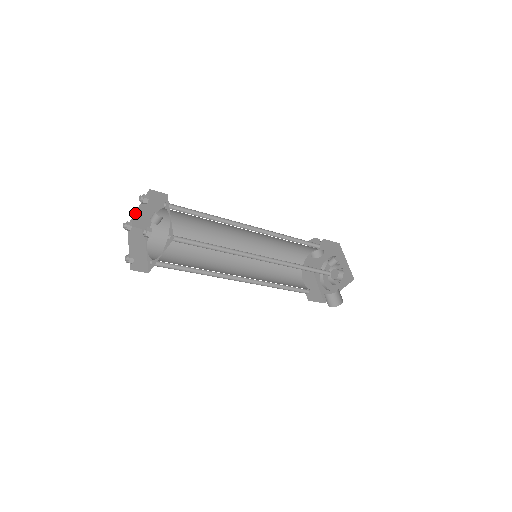
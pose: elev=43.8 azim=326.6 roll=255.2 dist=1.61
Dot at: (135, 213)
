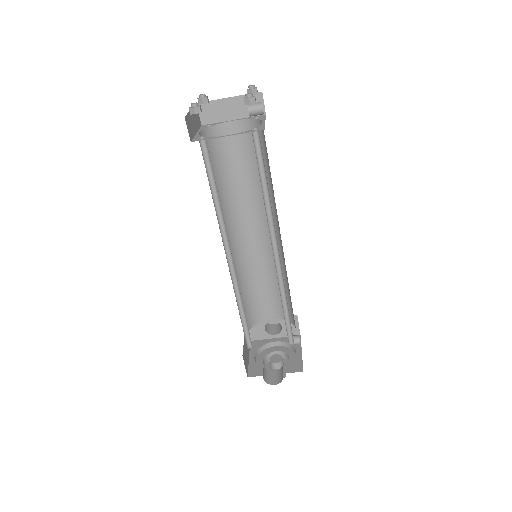
Dot at: (220, 99)
